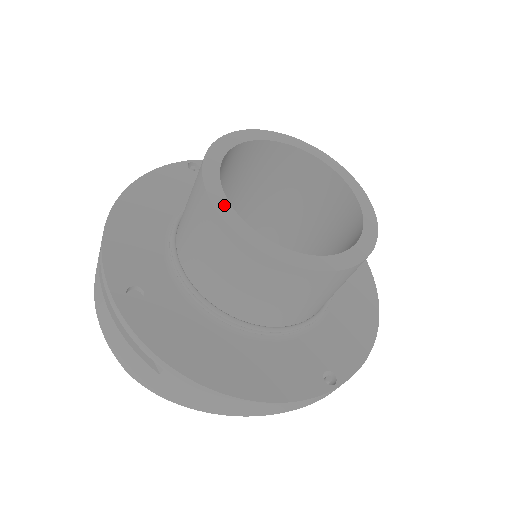
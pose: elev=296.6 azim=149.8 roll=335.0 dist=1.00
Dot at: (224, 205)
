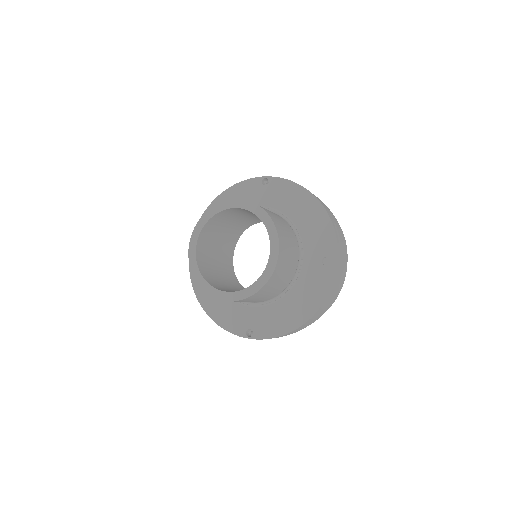
Dot at: (193, 247)
